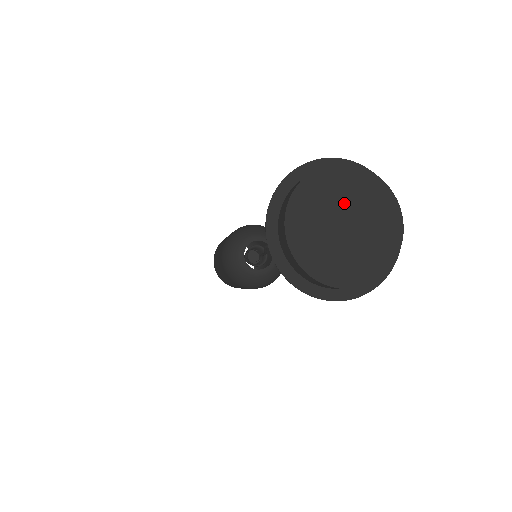
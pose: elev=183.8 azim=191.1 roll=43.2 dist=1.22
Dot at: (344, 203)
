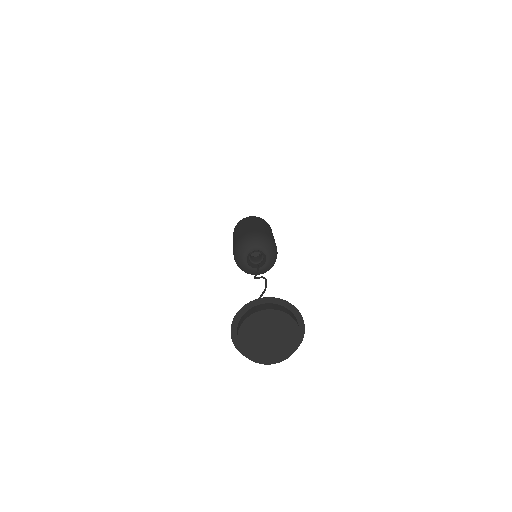
Dot at: (259, 333)
